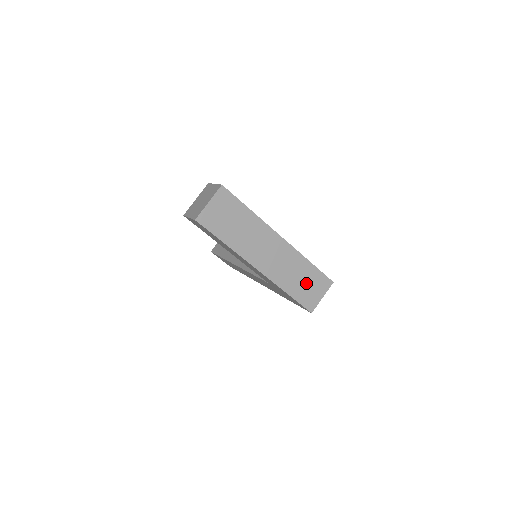
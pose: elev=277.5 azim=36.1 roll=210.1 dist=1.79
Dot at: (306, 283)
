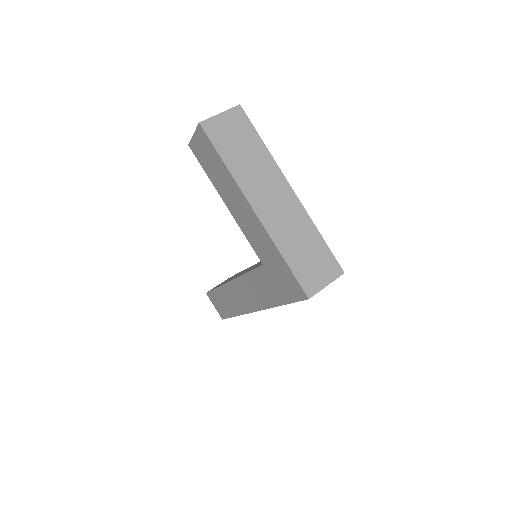
Dot at: (310, 256)
